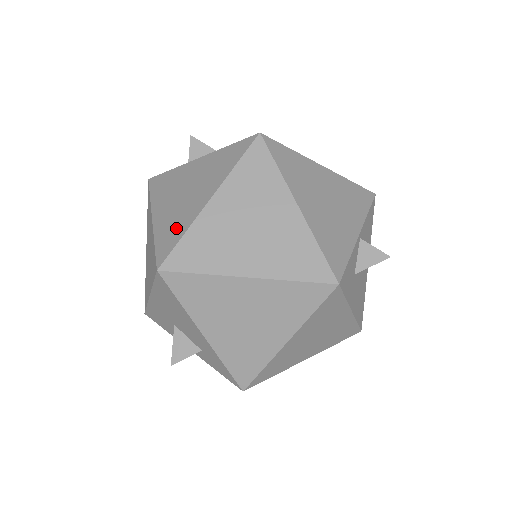
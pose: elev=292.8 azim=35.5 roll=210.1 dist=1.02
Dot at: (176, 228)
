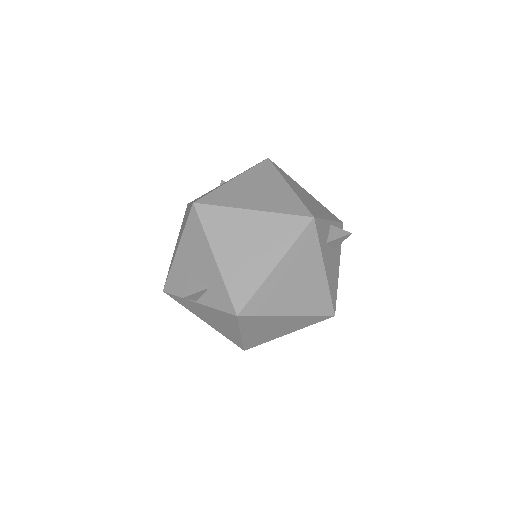
Dot at: occluded
